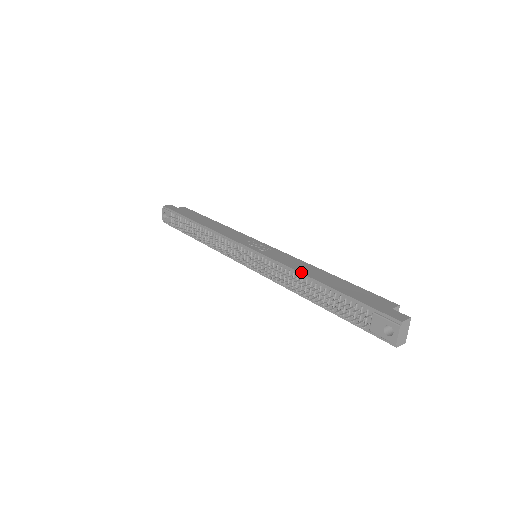
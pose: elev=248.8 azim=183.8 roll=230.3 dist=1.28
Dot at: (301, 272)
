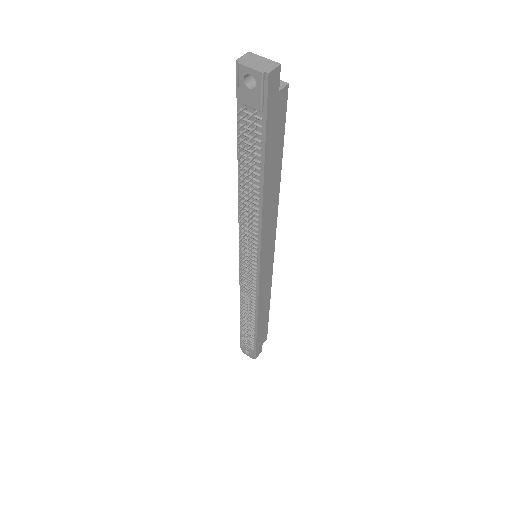
Dot at: (238, 196)
